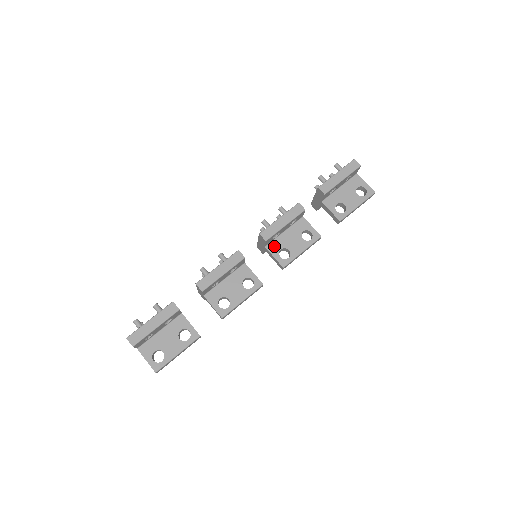
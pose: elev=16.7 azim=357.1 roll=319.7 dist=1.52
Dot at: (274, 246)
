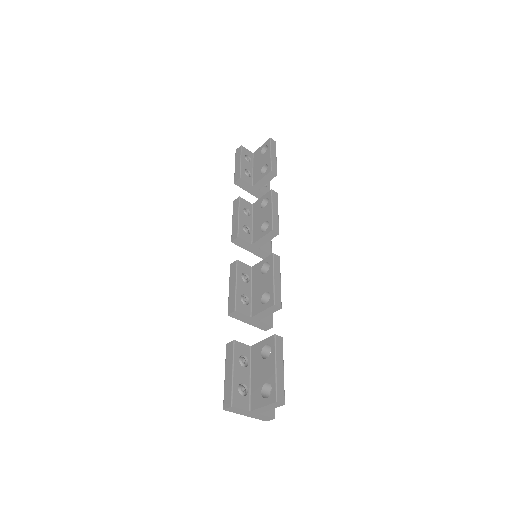
Dot at: (256, 235)
